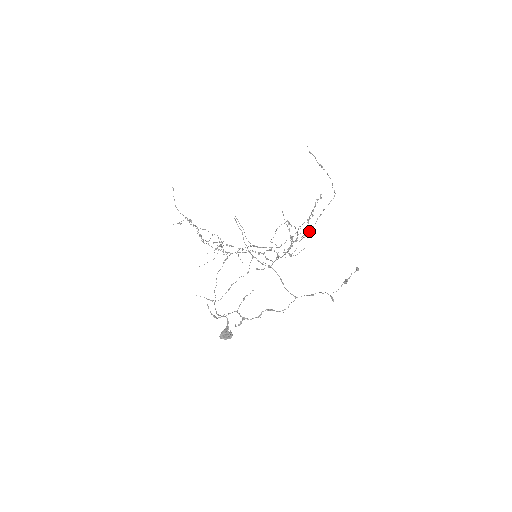
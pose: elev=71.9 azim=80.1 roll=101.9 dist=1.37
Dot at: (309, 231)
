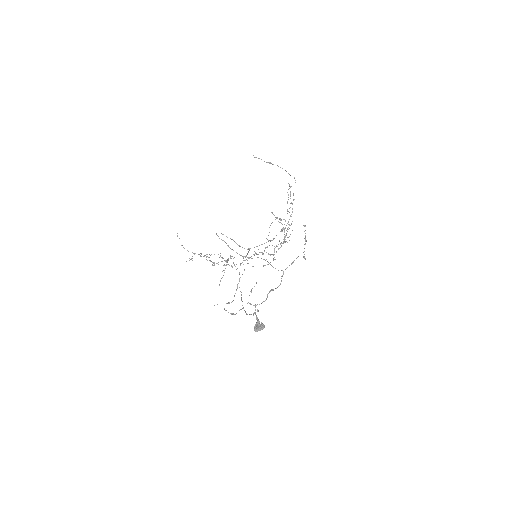
Dot at: occluded
